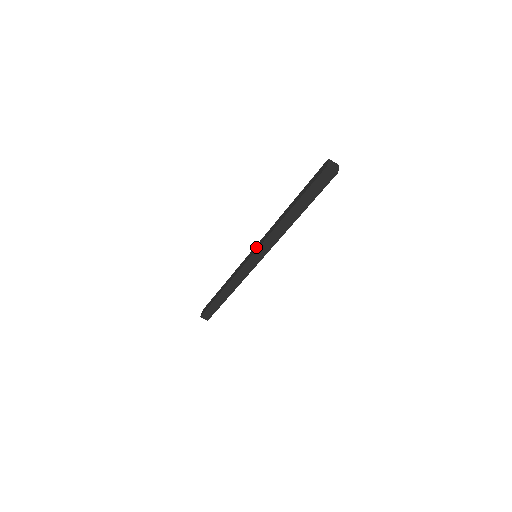
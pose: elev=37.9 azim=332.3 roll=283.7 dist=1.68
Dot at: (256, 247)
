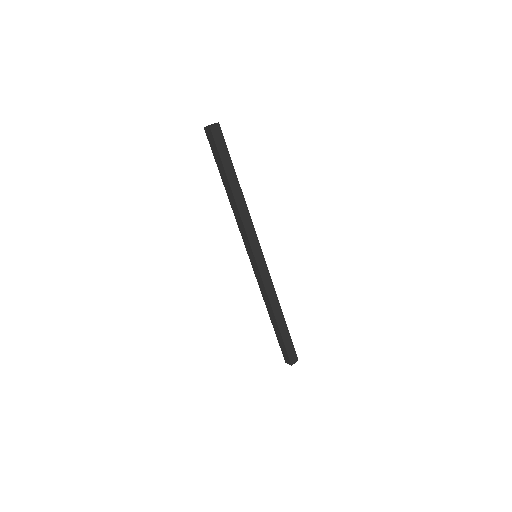
Dot at: (248, 249)
